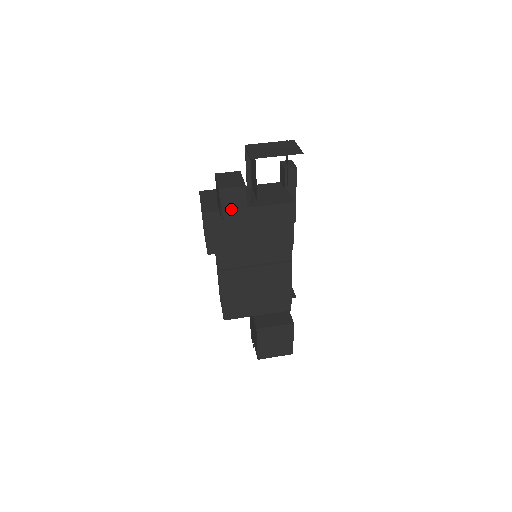
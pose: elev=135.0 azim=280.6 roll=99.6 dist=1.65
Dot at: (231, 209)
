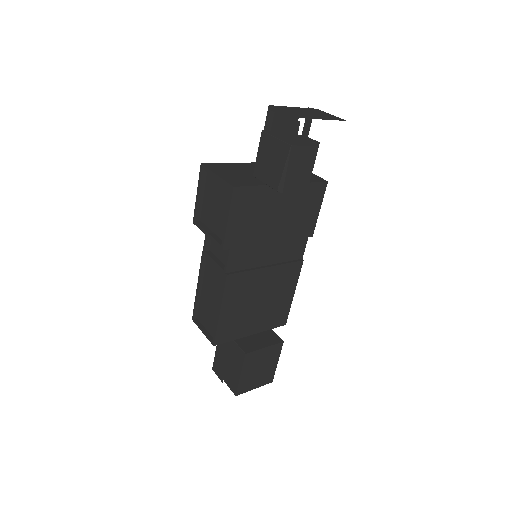
Dot at: (295, 177)
